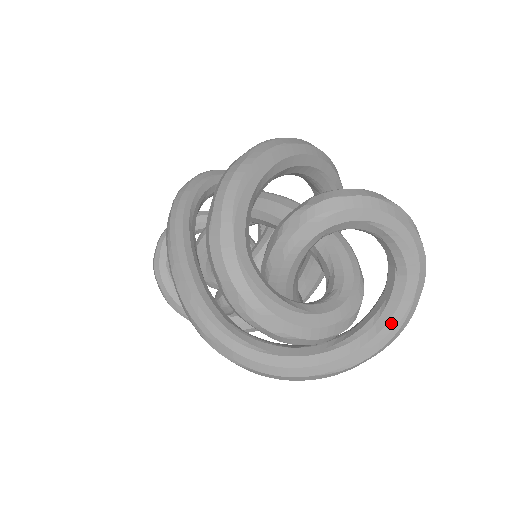
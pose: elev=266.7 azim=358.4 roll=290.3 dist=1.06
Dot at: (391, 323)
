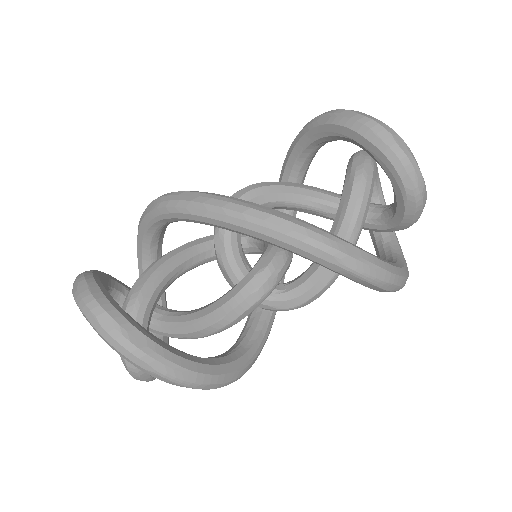
Dot at: (402, 252)
